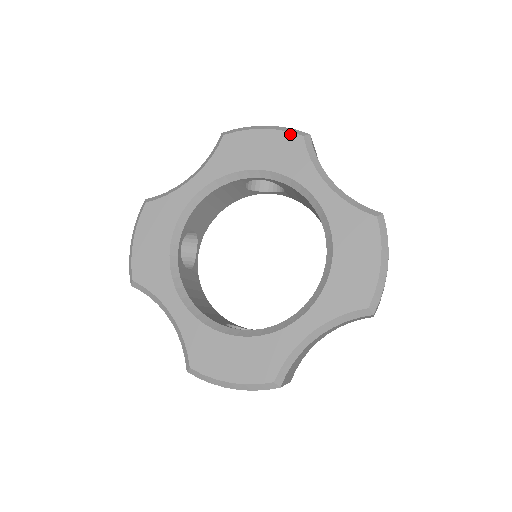
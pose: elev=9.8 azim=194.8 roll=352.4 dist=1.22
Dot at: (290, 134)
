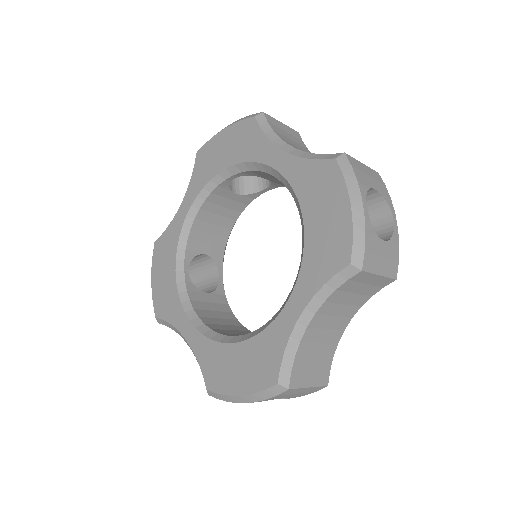
Dot at: (244, 121)
